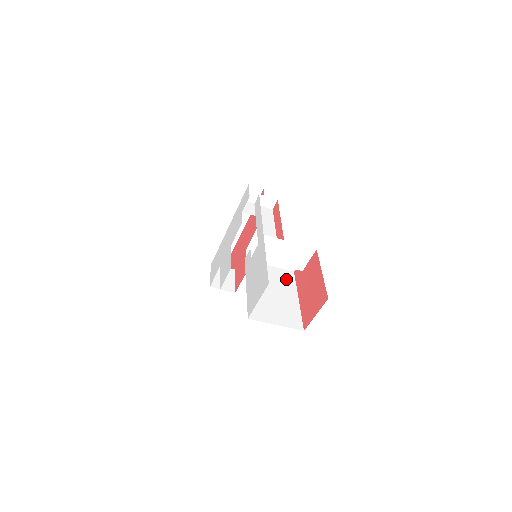
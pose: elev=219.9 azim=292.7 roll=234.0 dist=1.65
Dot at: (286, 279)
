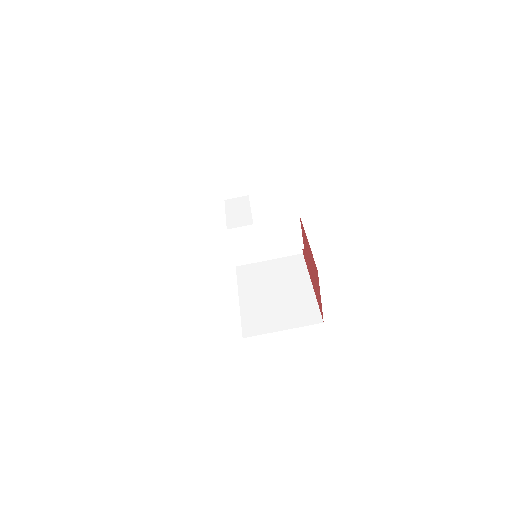
Dot at: (292, 267)
